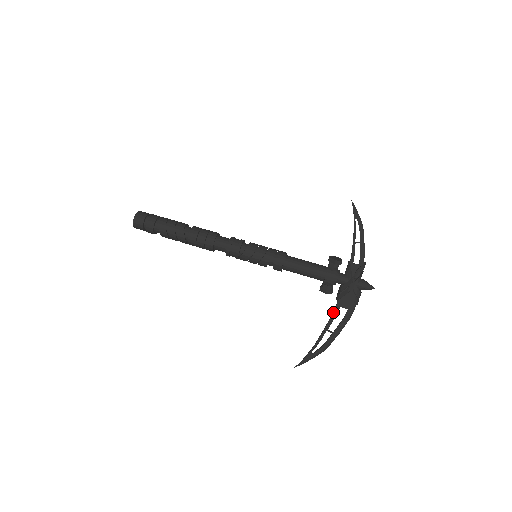
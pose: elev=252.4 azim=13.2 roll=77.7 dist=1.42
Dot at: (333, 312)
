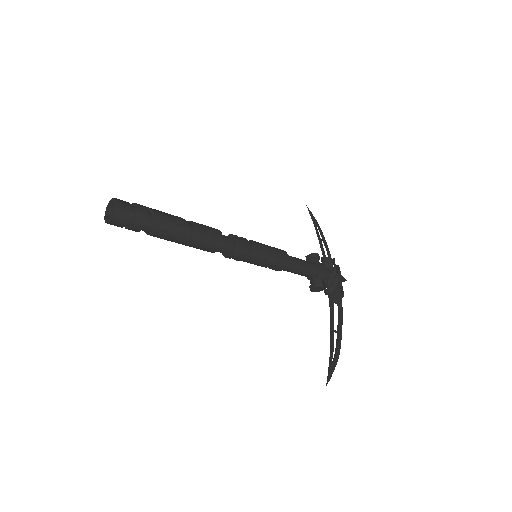
Dot at: (331, 309)
